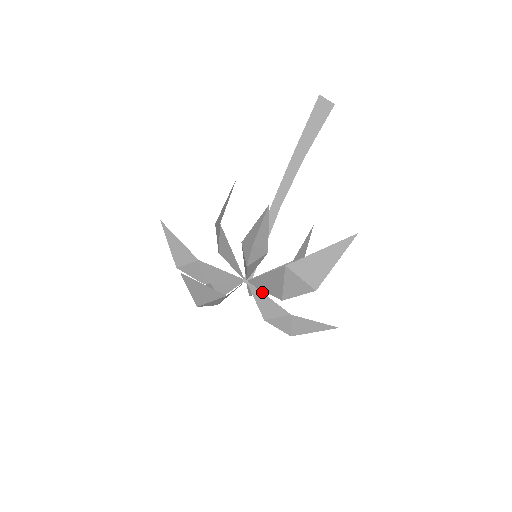
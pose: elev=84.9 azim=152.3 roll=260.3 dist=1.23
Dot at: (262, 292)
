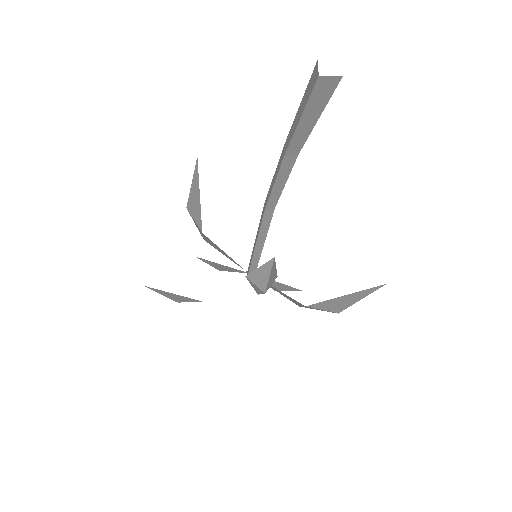
Dot at: occluded
